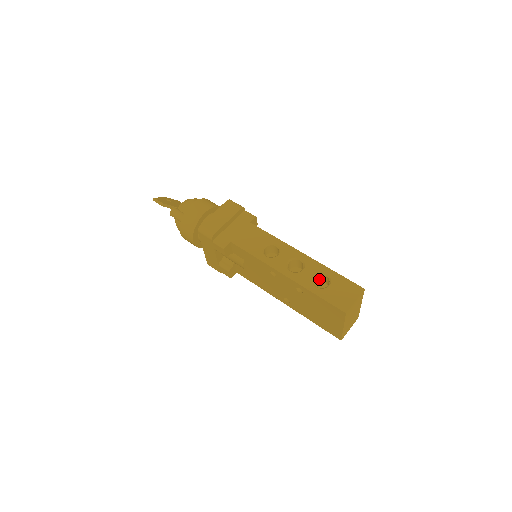
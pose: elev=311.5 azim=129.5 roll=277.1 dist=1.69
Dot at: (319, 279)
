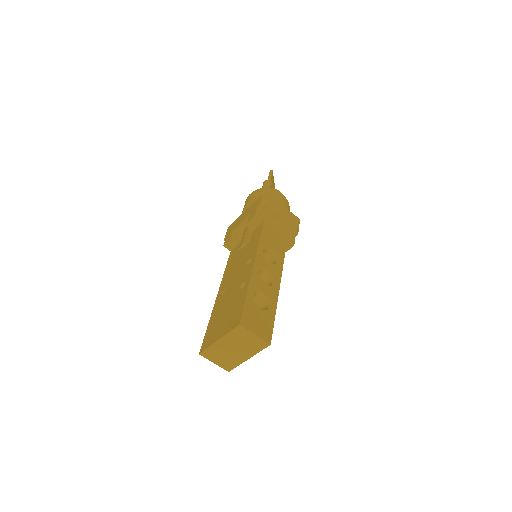
Dot at: (261, 304)
